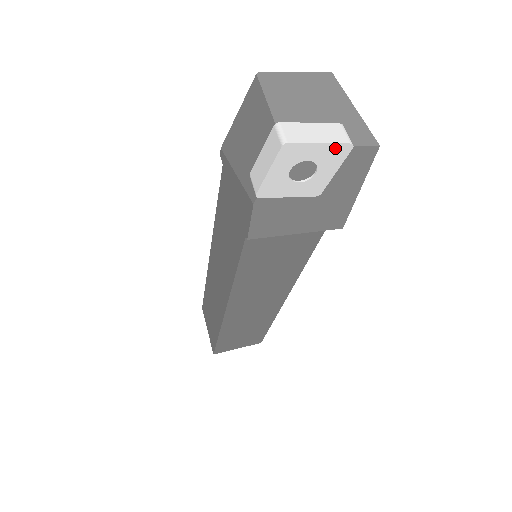
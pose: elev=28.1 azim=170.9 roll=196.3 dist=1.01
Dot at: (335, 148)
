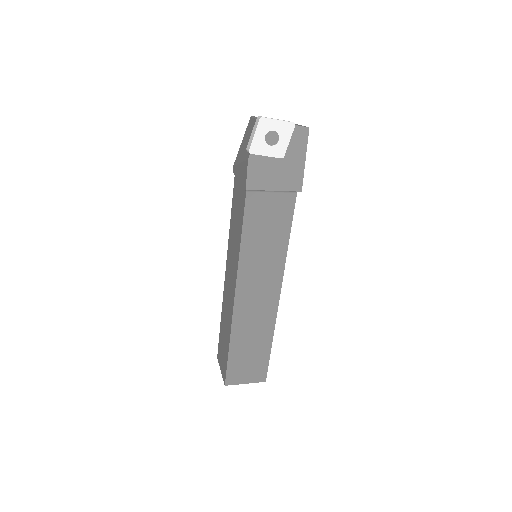
Dot at: (286, 124)
